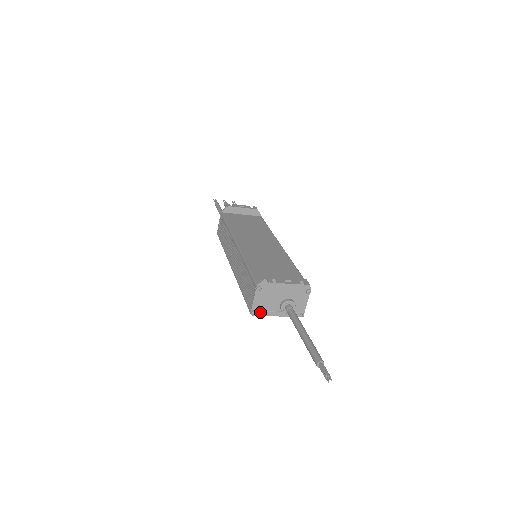
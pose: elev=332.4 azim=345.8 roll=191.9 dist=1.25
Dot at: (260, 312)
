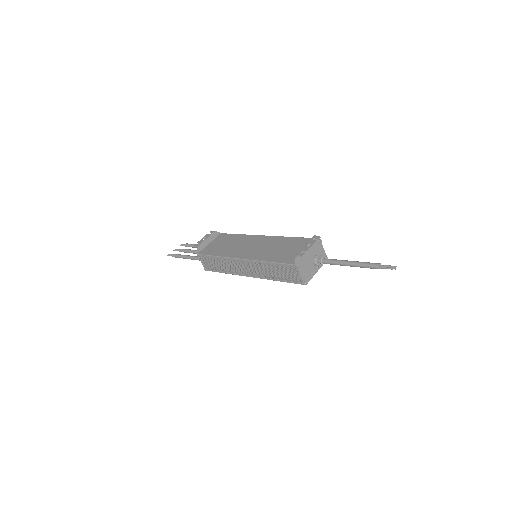
Dot at: (308, 279)
